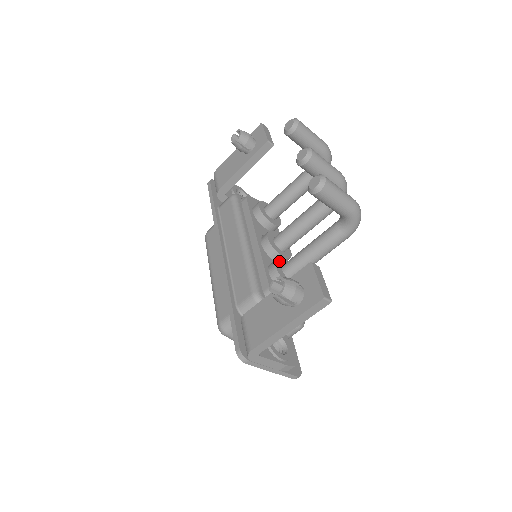
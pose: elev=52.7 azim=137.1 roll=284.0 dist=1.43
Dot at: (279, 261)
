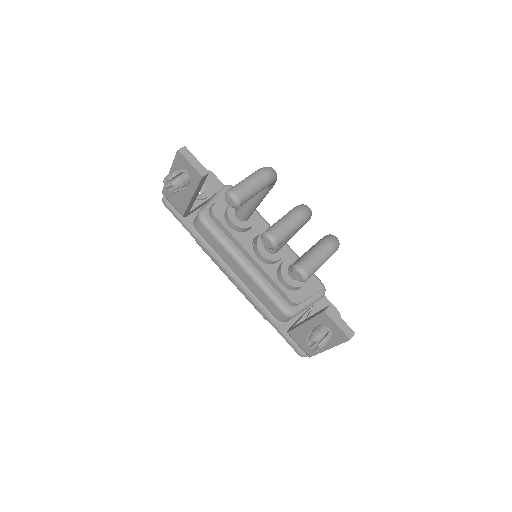
Dot at: (283, 270)
